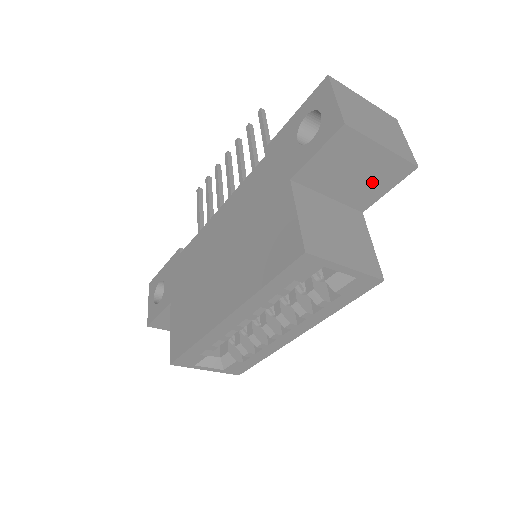
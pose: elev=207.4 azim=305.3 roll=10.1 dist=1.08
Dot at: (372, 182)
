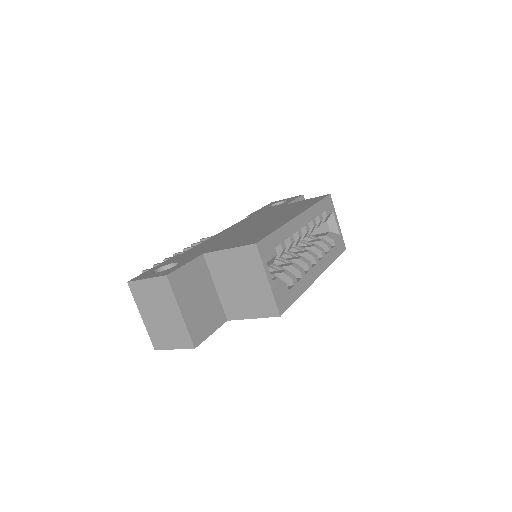
Dot at: occluded
